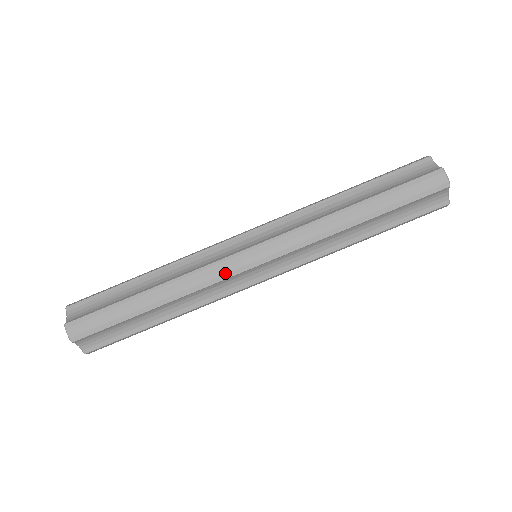
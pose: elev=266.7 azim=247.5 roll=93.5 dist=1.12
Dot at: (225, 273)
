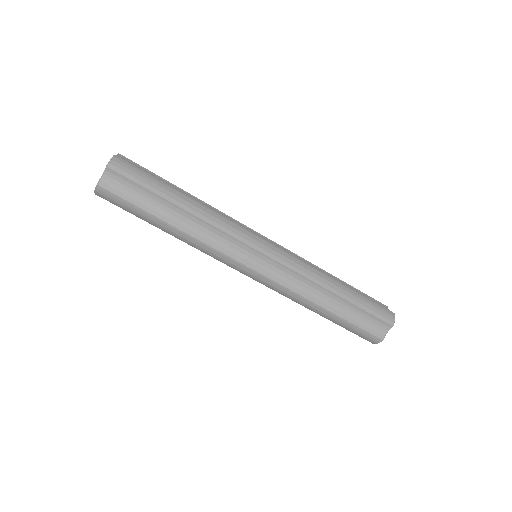
Dot at: (224, 262)
